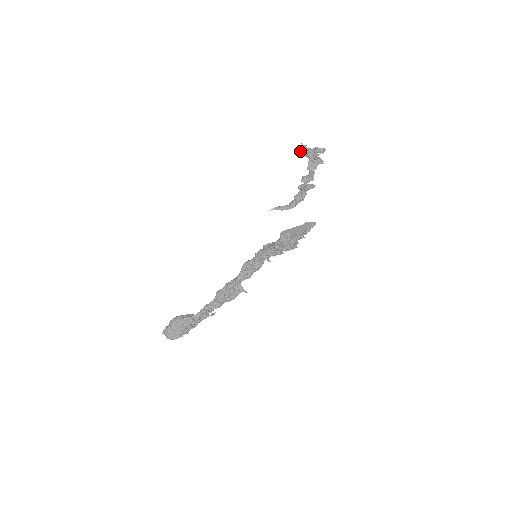
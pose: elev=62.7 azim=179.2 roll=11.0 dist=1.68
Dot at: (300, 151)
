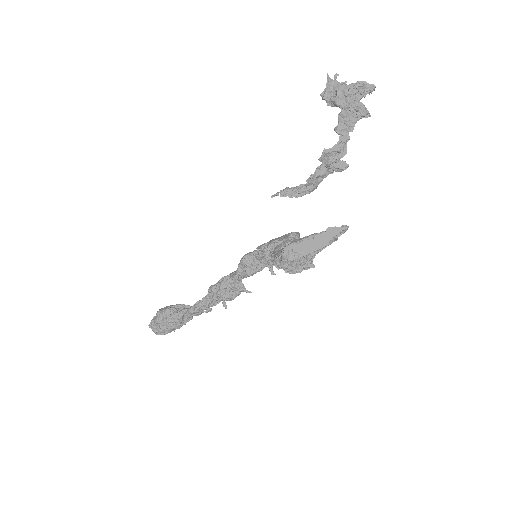
Dot at: (322, 94)
